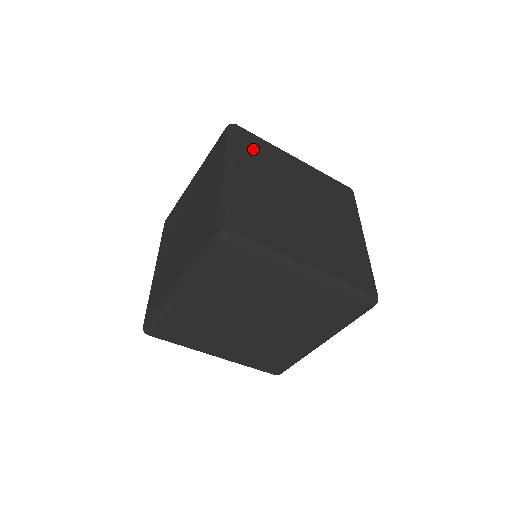
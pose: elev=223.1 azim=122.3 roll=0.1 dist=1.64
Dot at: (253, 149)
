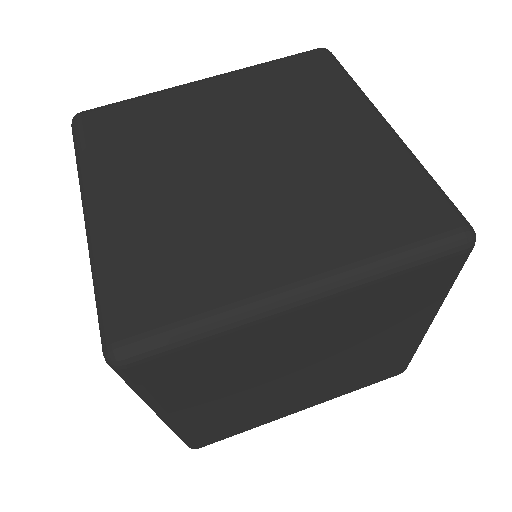
Dot at: occluded
